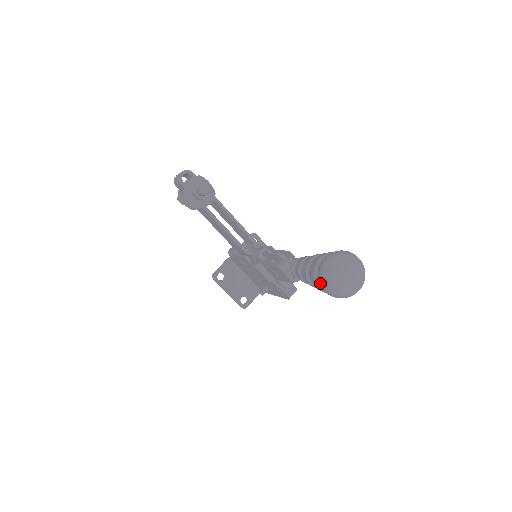
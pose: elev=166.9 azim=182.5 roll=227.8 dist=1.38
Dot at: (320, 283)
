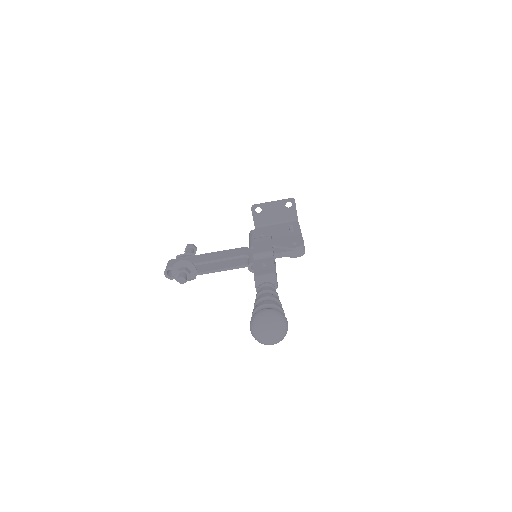
Dot at: occluded
